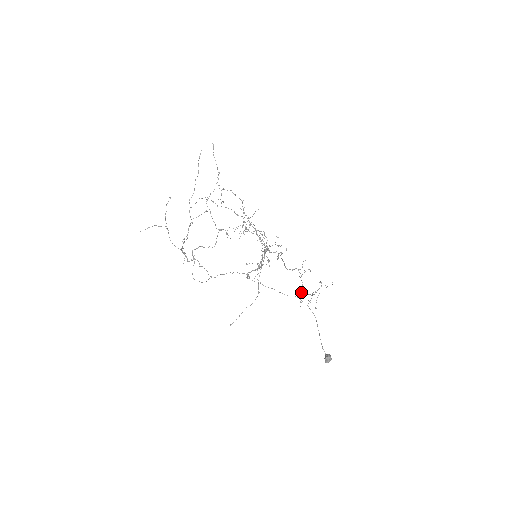
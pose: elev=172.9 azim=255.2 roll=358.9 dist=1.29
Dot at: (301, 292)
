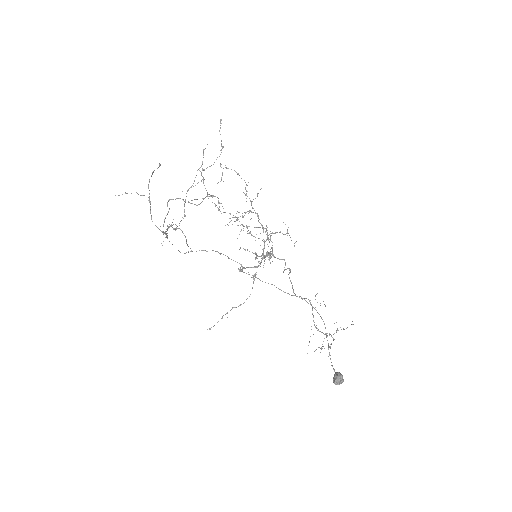
Dot at: (311, 329)
